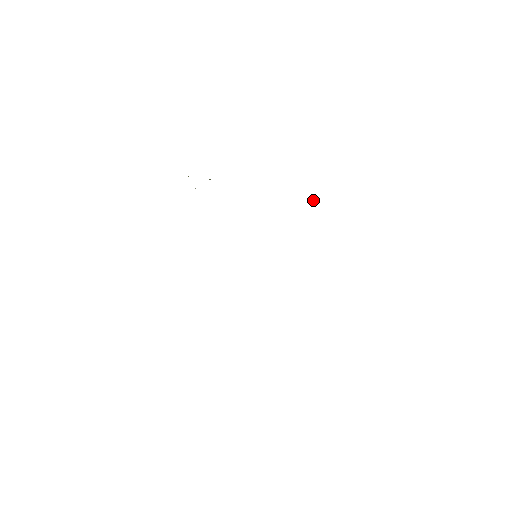
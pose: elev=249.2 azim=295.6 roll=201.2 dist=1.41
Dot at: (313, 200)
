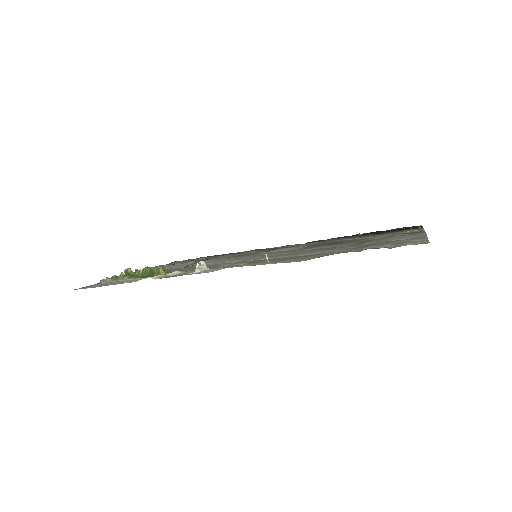
Dot at: occluded
